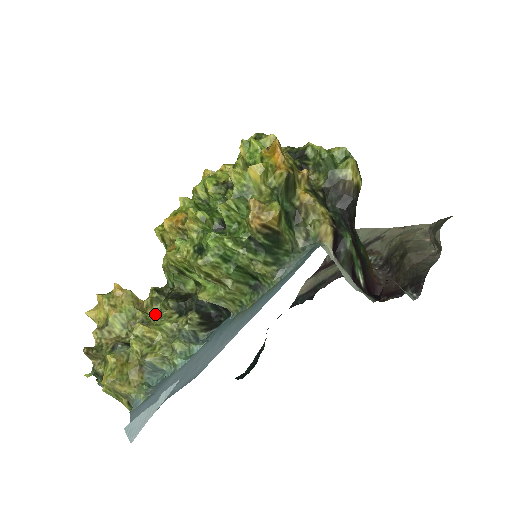
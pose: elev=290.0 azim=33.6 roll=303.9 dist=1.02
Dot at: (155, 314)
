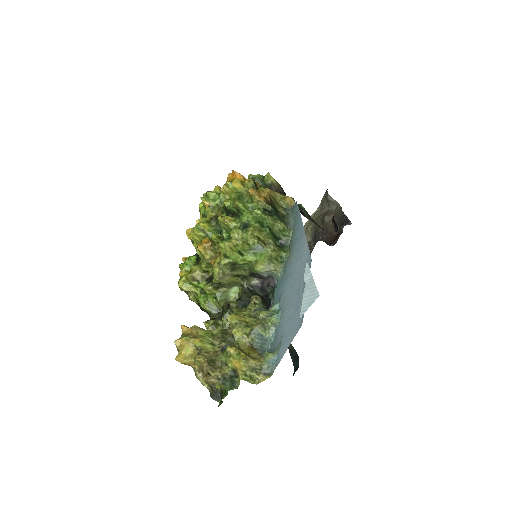
Dot at: occluded
